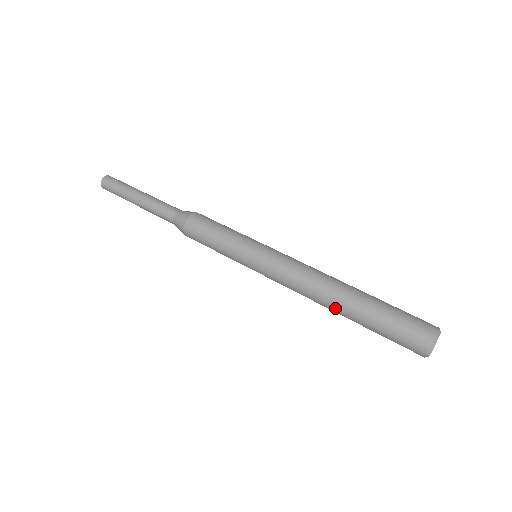
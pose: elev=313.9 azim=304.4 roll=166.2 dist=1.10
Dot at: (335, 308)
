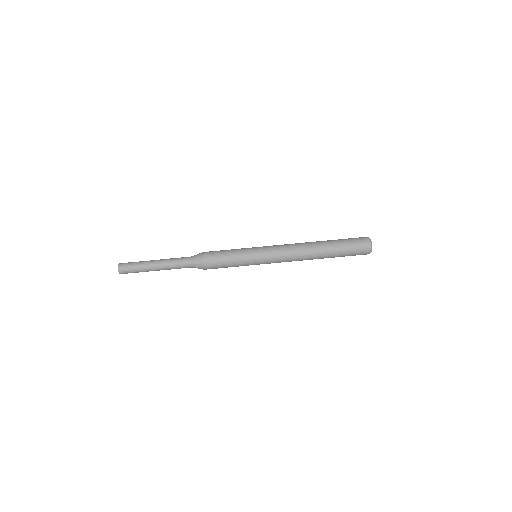
Dot at: occluded
